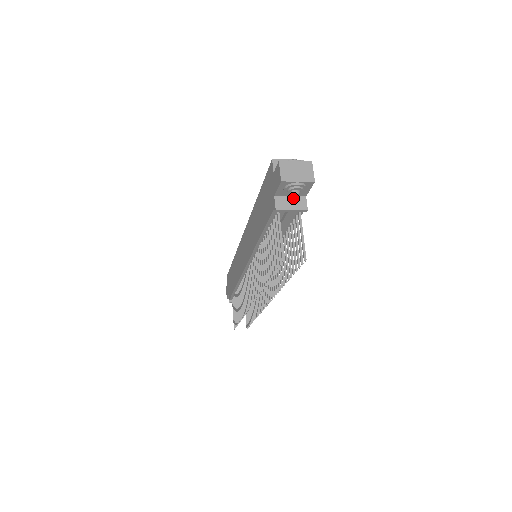
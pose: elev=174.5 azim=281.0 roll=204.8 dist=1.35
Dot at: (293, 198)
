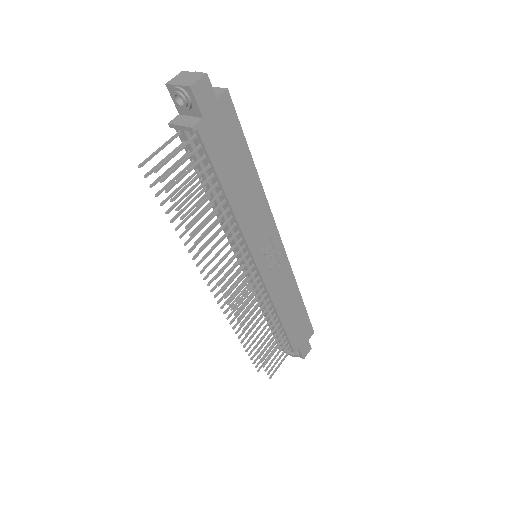
Dot at: (191, 118)
